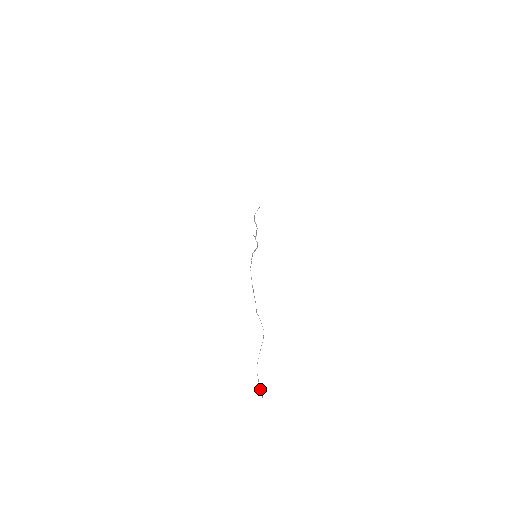
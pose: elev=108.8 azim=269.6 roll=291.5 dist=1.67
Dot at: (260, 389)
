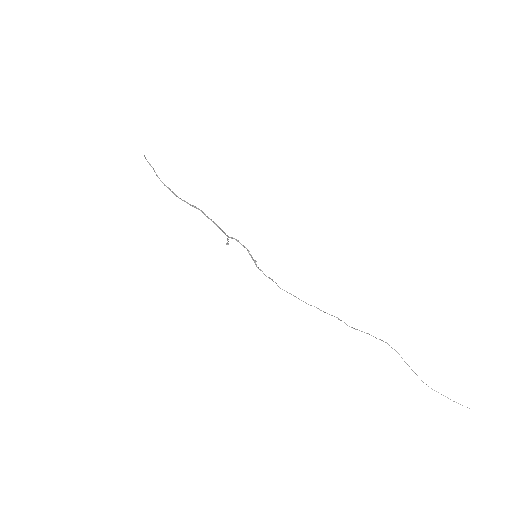
Dot at: occluded
